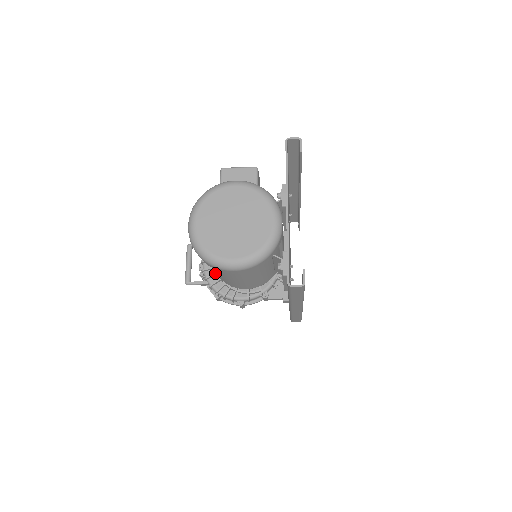
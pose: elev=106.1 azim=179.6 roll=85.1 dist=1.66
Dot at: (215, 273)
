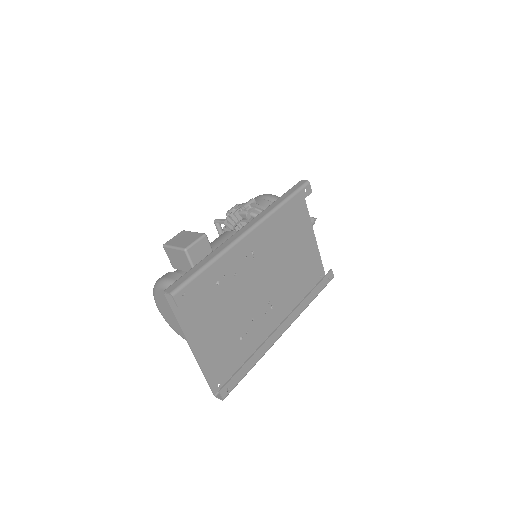
Dot at: occluded
